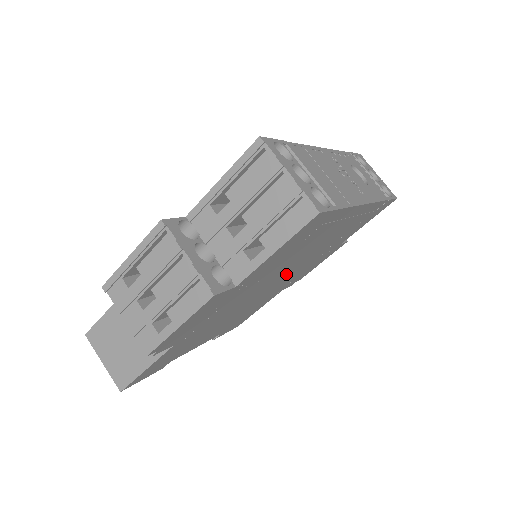
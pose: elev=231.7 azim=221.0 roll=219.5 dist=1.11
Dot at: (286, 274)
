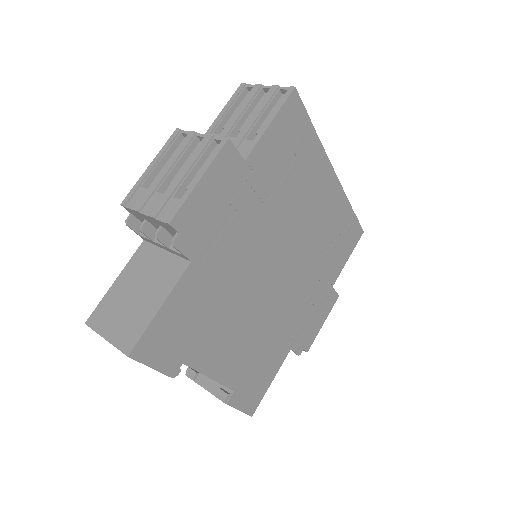
Dot at: (288, 262)
